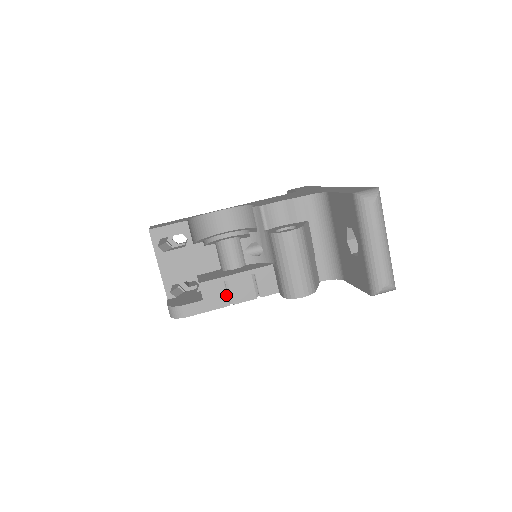
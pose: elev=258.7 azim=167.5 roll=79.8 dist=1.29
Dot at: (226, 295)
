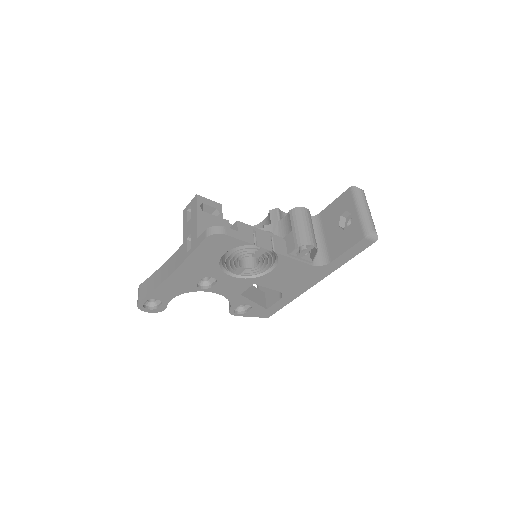
Dot at: (253, 237)
